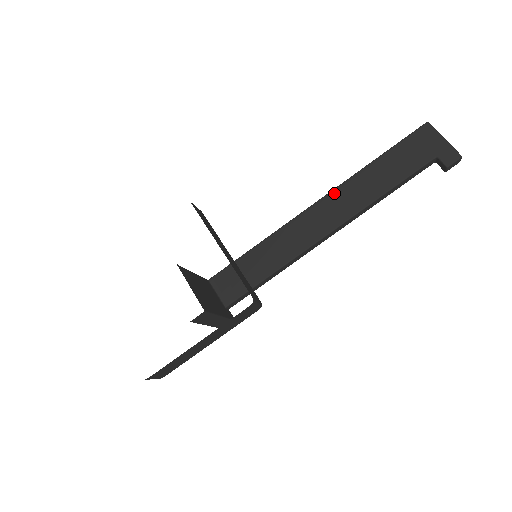
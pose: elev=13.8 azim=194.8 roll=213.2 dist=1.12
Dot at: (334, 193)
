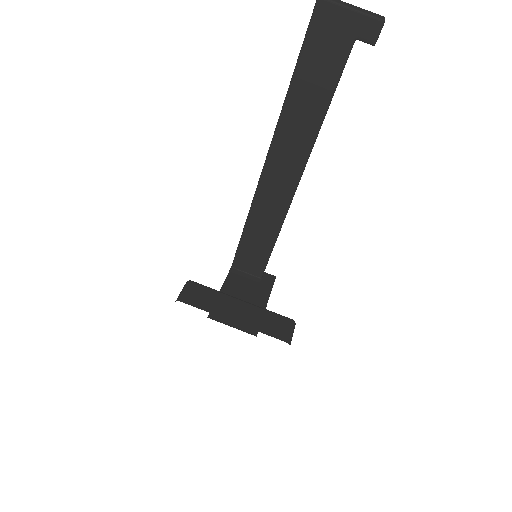
Dot at: (275, 143)
